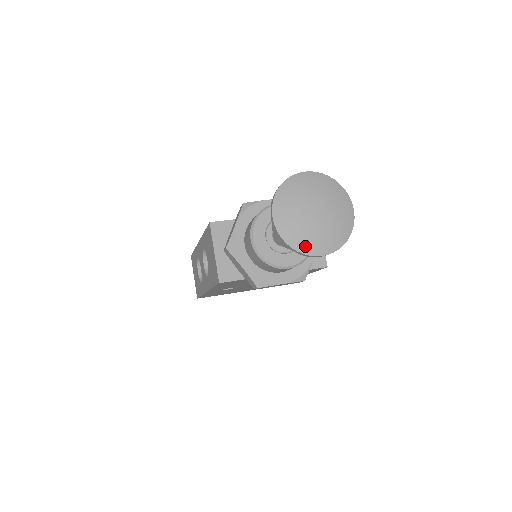
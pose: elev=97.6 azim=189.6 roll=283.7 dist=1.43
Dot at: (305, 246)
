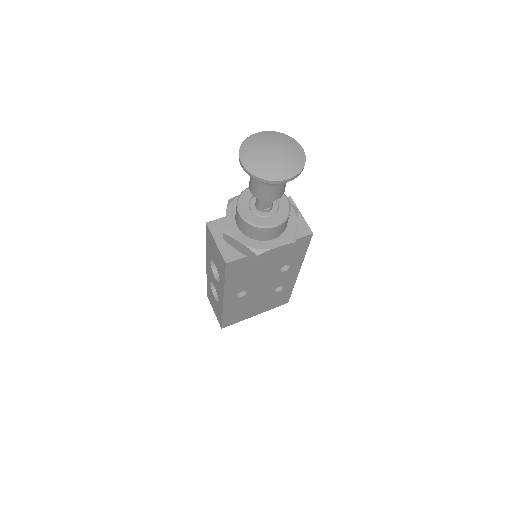
Dot at: (272, 175)
